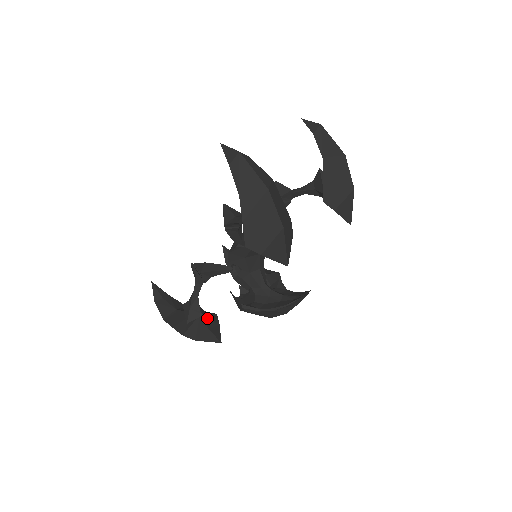
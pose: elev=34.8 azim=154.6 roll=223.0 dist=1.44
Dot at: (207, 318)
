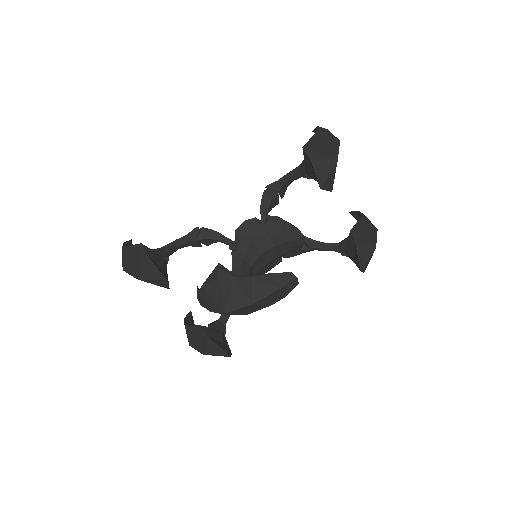
Dot at: (166, 269)
